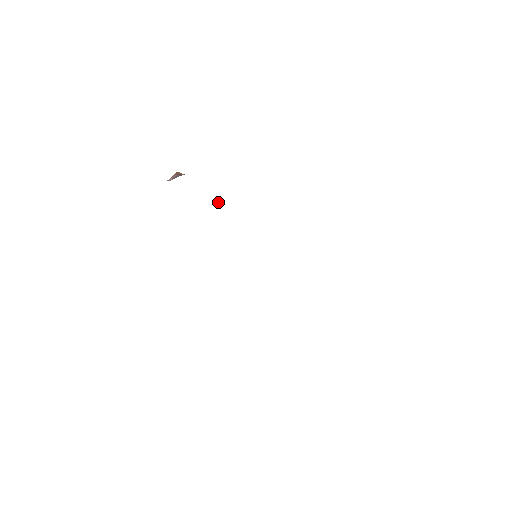
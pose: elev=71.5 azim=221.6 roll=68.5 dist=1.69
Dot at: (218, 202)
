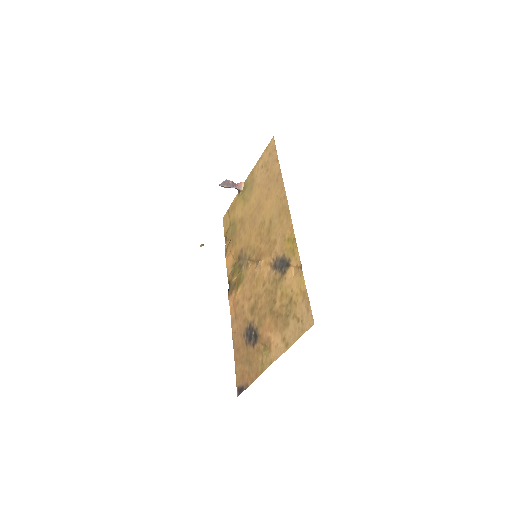
Dot at: (203, 244)
